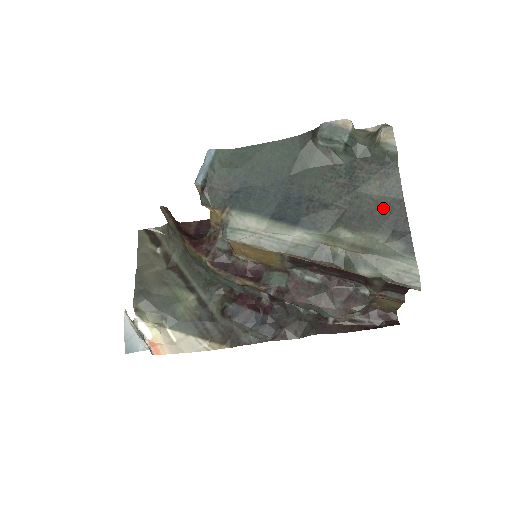
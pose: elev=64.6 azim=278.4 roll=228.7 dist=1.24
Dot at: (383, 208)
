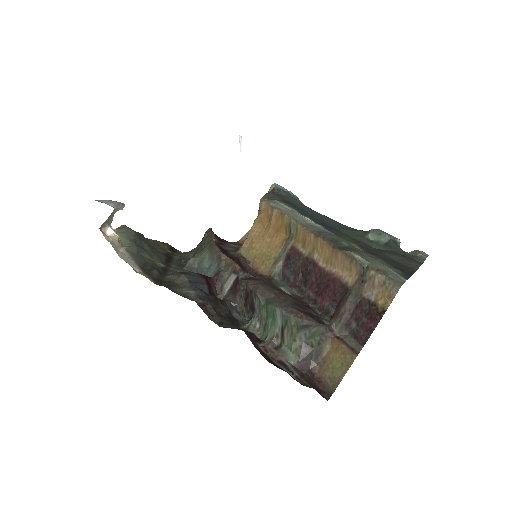
Dot at: (396, 262)
